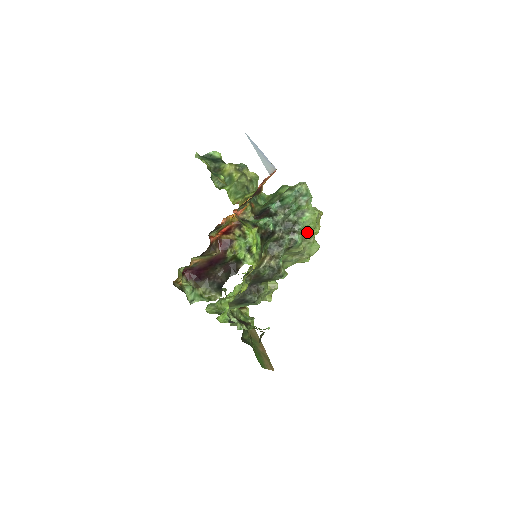
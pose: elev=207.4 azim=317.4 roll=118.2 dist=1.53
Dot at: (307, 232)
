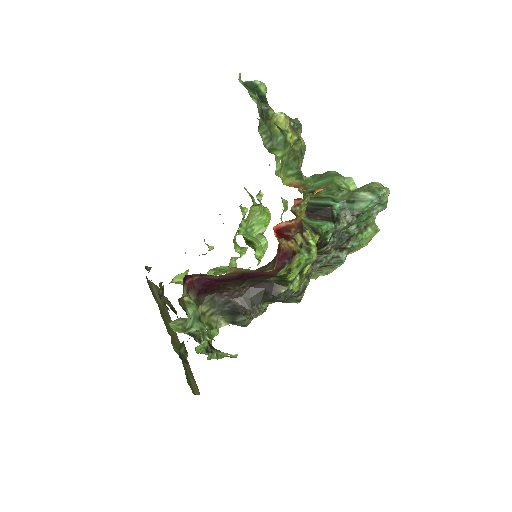
Dot at: occluded
